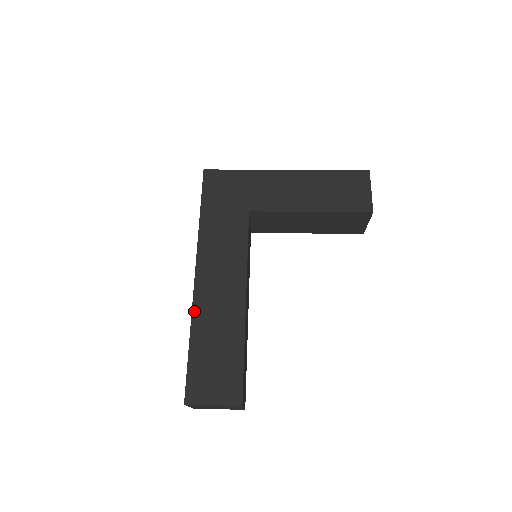
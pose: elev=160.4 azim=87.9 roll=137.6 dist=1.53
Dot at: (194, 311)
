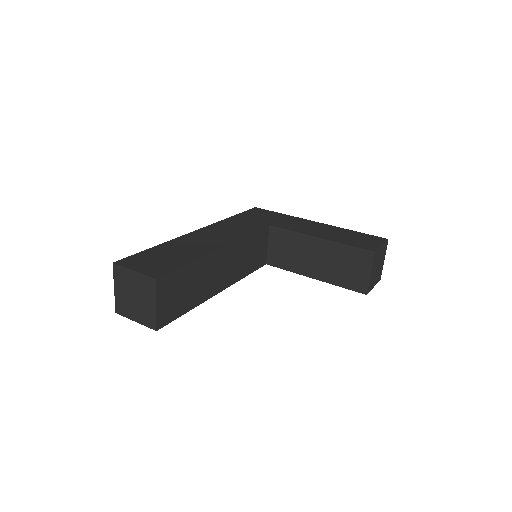
Dot at: (177, 238)
